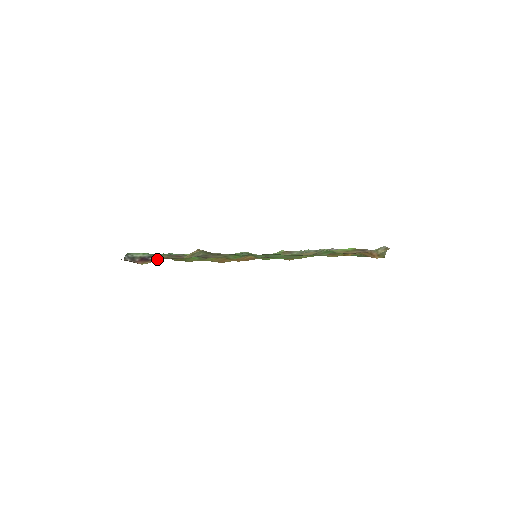
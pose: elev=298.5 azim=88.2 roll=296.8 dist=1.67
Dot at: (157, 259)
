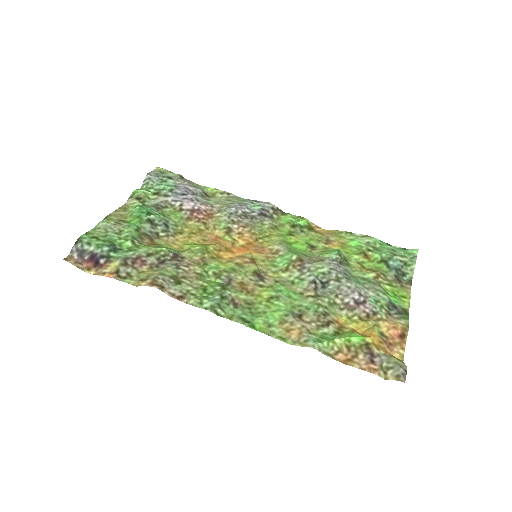
Dot at: (105, 271)
